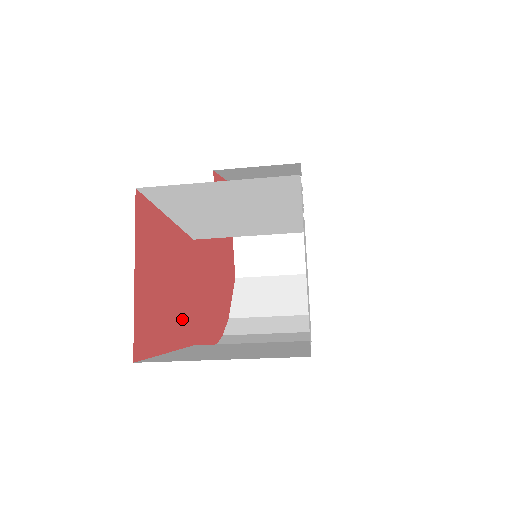
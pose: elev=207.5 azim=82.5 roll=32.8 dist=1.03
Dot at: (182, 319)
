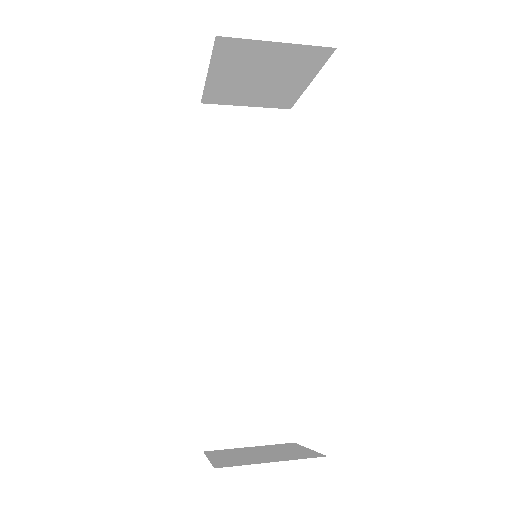
Dot at: occluded
